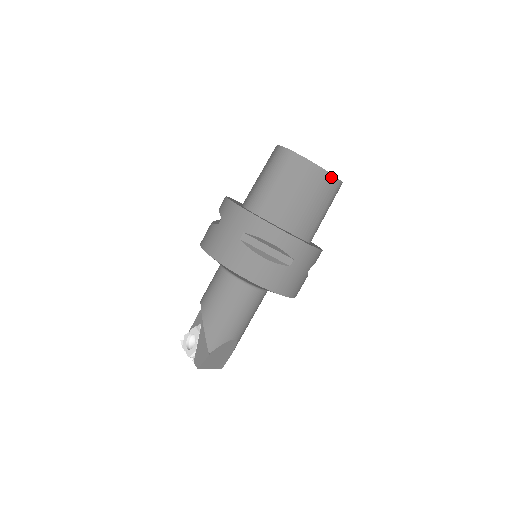
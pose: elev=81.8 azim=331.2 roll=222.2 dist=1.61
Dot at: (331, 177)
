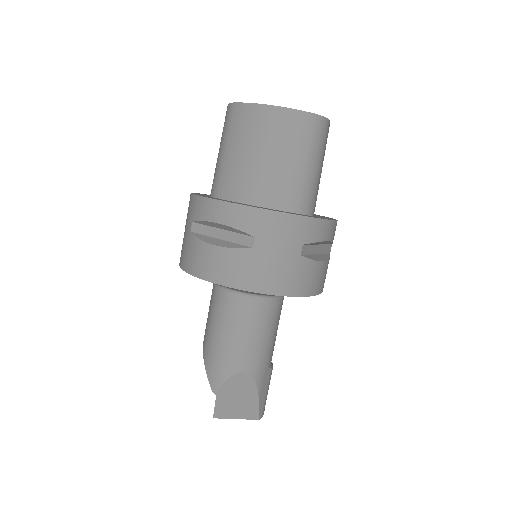
Dot at: (290, 112)
